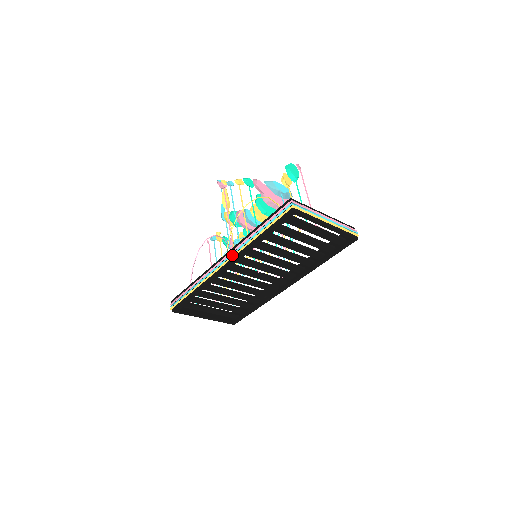
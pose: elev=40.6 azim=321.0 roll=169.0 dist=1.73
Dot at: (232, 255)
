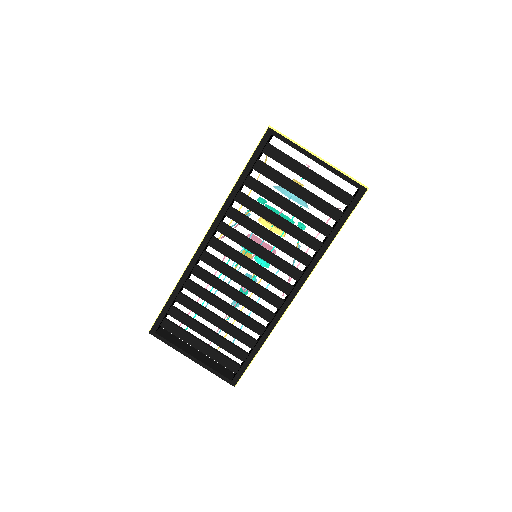
Dot at: occluded
